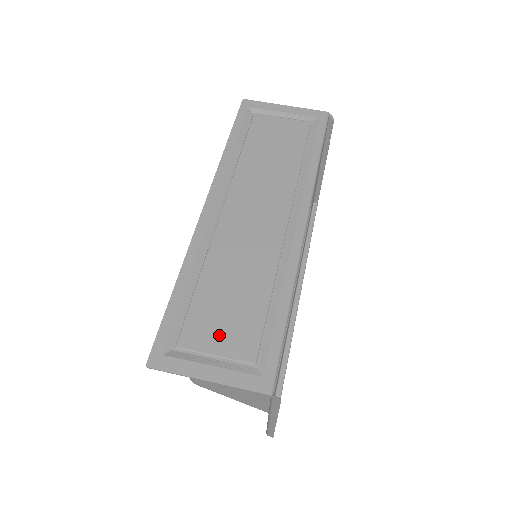
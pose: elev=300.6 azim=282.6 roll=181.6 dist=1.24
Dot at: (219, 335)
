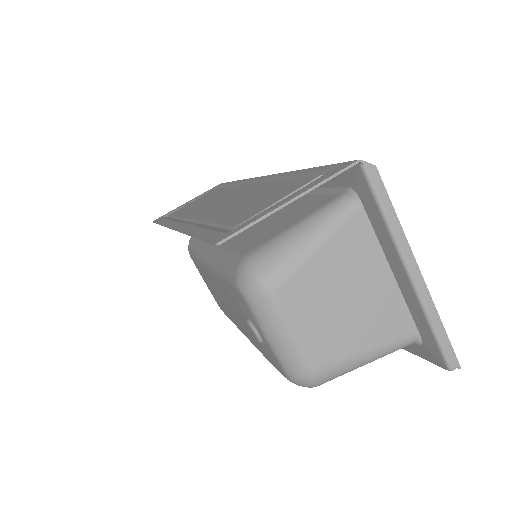
Dot at: (267, 201)
